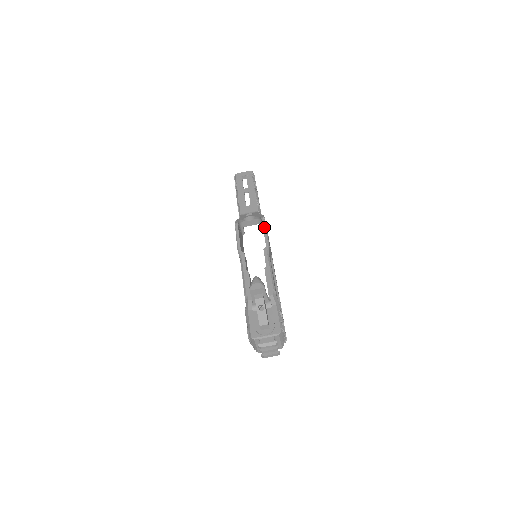
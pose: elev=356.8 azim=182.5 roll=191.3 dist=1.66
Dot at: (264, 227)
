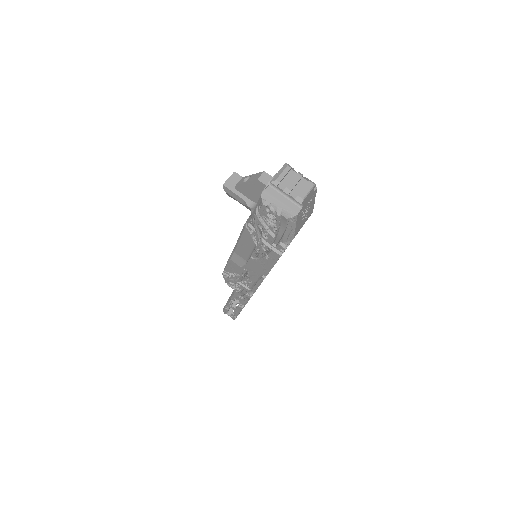
Dot at: occluded
